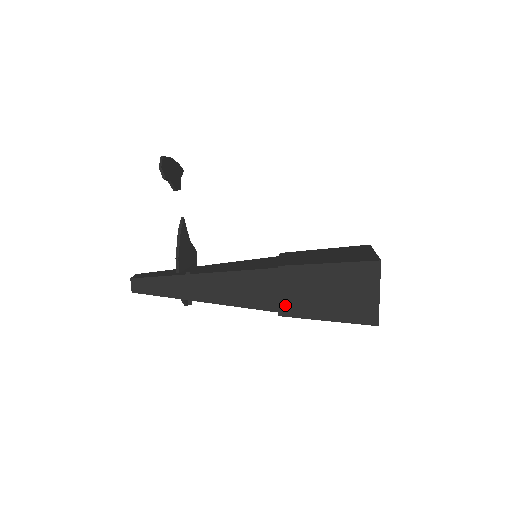
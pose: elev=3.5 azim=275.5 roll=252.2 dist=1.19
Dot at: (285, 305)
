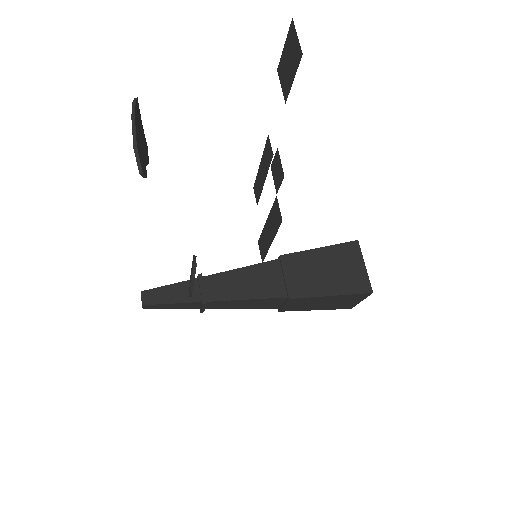
Dot at: (286, 309)
